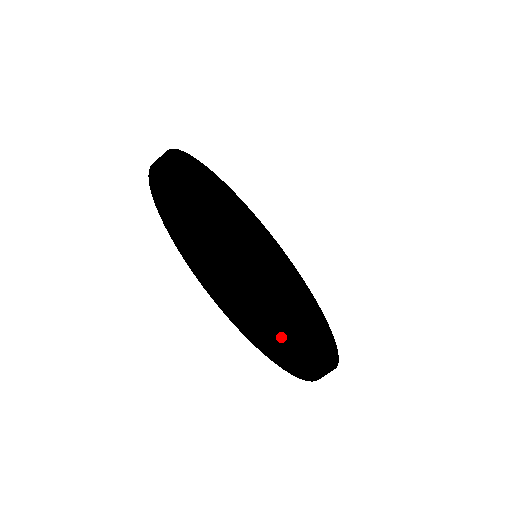
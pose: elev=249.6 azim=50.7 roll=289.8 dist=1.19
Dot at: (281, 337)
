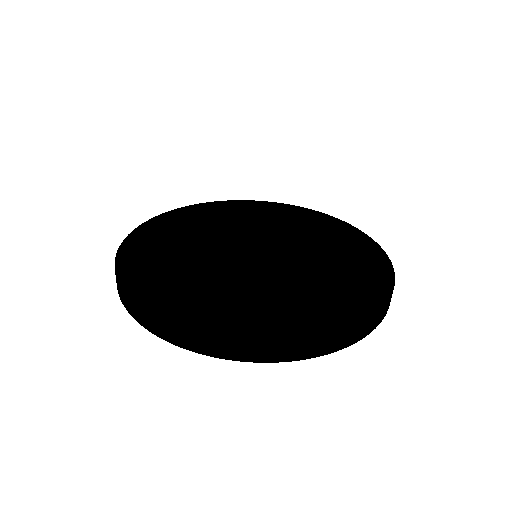
Dot at: (250, 340)
